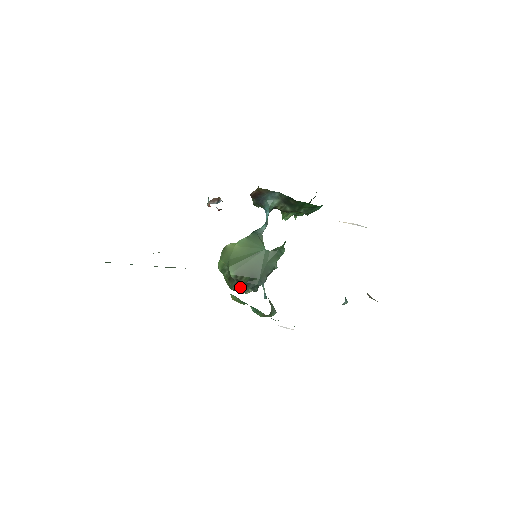
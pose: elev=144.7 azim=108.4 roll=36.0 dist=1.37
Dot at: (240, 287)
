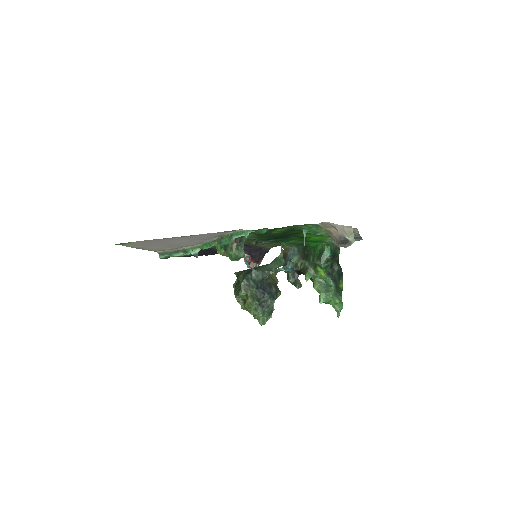
Dot at: occluded
